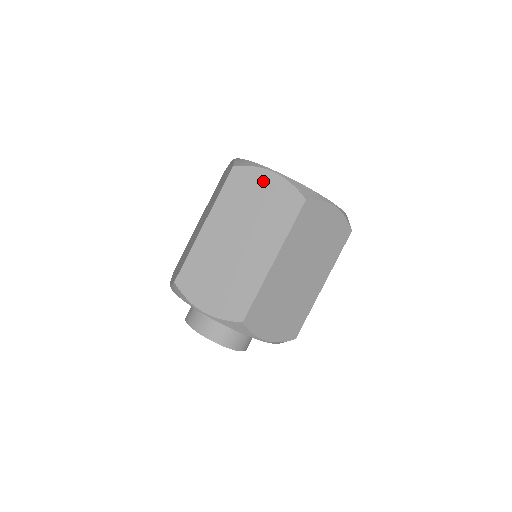
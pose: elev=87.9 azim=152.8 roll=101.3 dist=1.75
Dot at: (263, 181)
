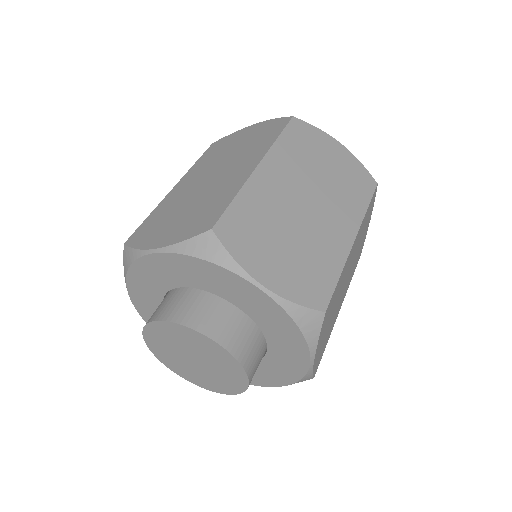
Dot at: (330, 147)
